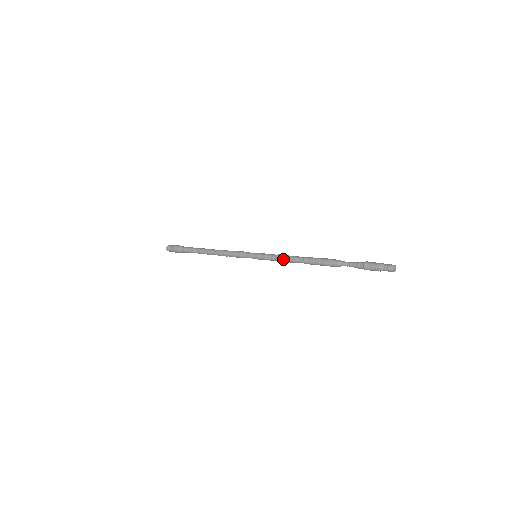
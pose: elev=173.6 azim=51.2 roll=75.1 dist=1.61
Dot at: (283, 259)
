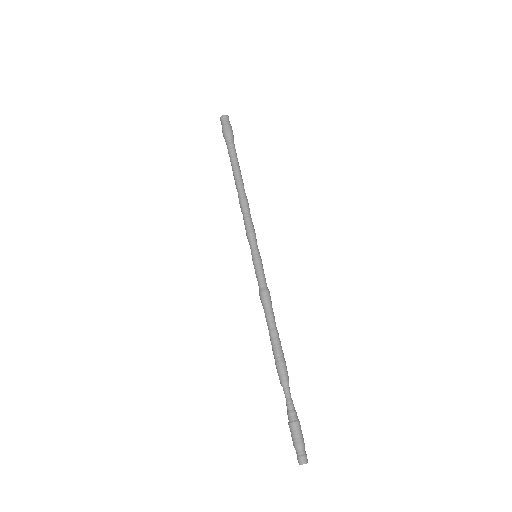
Dot at: (261, 302)
